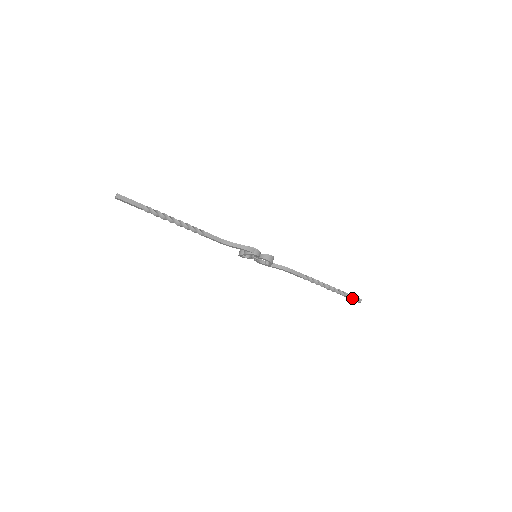
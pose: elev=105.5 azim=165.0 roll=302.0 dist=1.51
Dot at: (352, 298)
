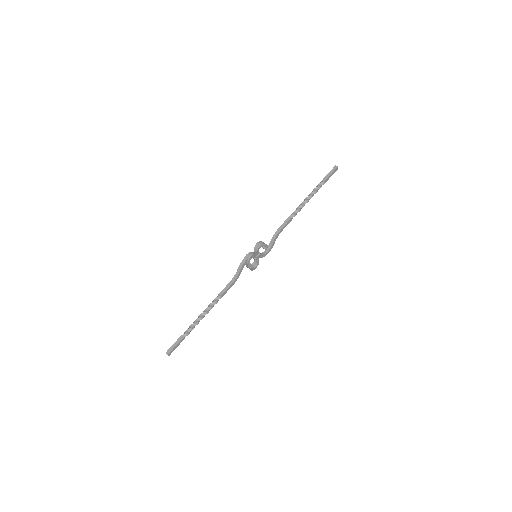
Dot at: (330, 175)
